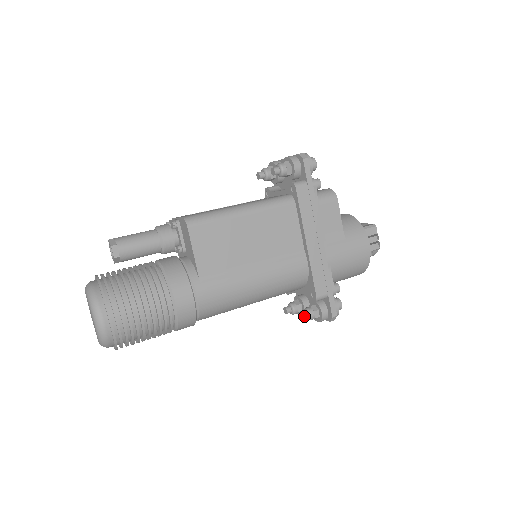
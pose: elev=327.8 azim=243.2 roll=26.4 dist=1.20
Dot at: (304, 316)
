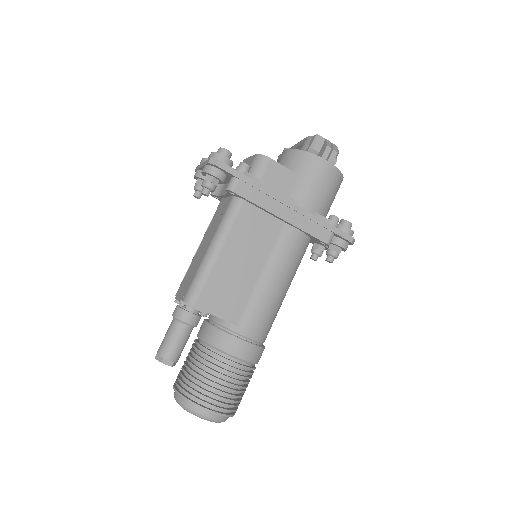
Dot at: (331, 261)
